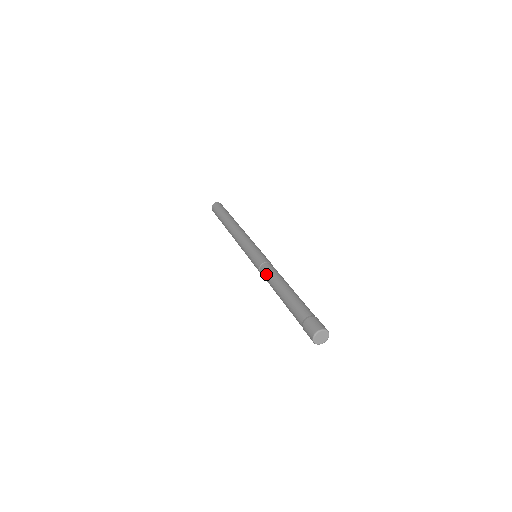
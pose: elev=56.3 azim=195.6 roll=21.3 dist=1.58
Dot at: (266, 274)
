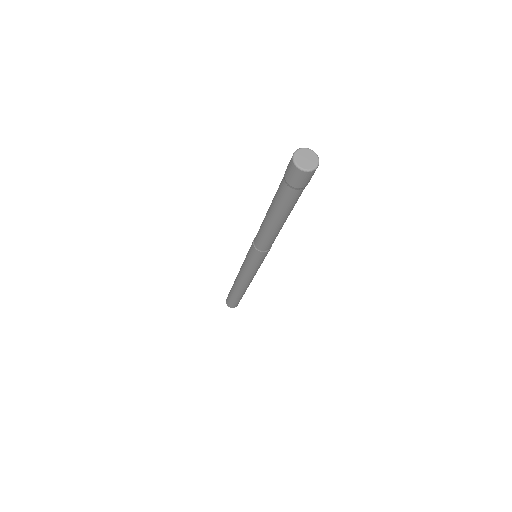
Dot at: (257, 235)
